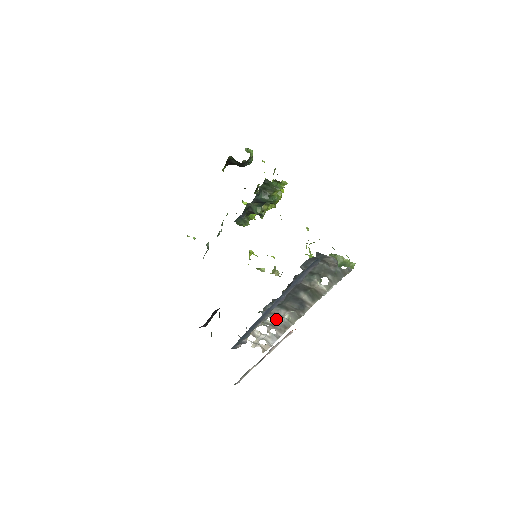
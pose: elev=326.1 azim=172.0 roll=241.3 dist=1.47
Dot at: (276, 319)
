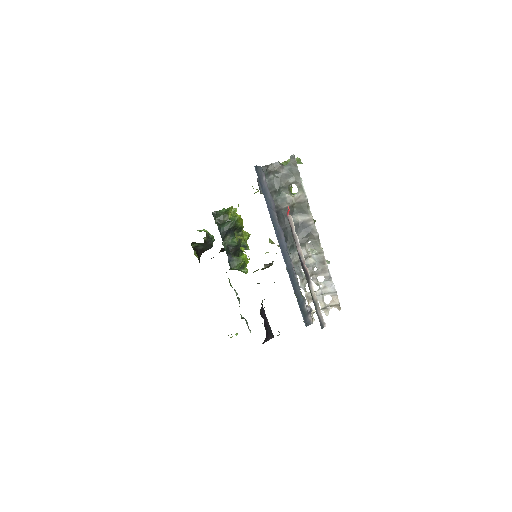
Dot at: (308, 264)
